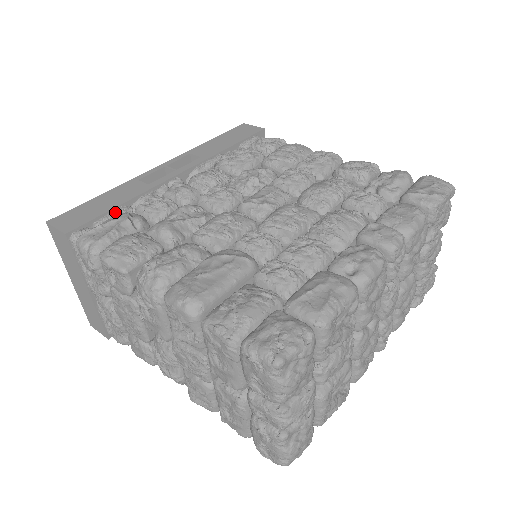
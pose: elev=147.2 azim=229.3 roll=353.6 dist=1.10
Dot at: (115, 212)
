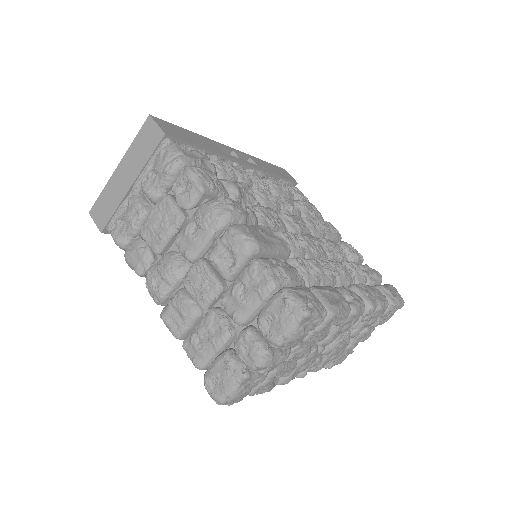
Dot at: (199, 149)
